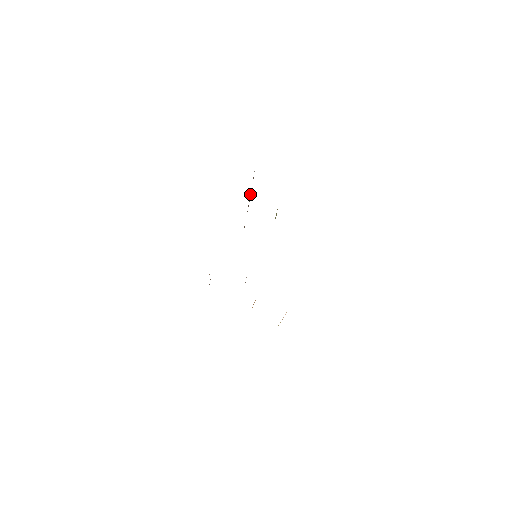
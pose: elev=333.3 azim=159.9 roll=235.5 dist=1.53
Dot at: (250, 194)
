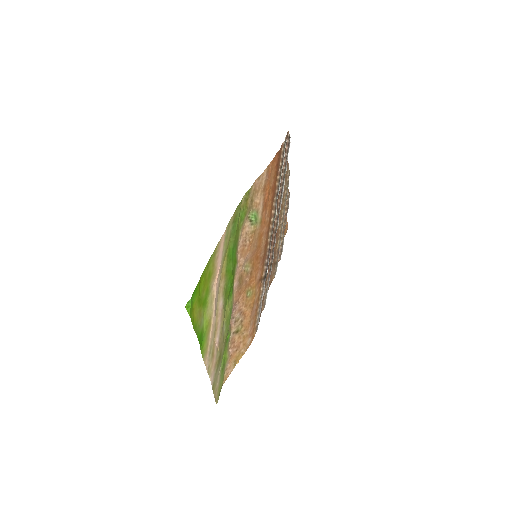
Dot at: (283, 166)
